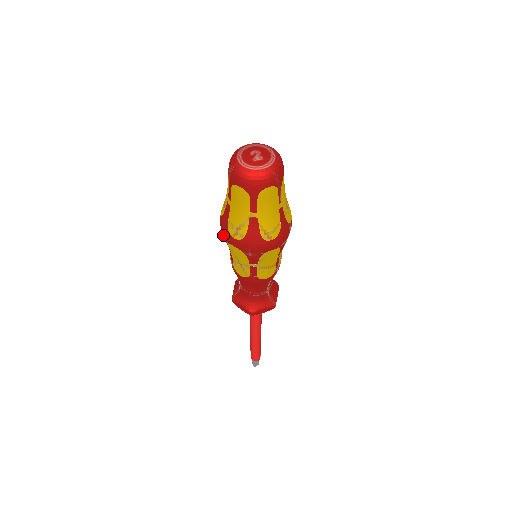
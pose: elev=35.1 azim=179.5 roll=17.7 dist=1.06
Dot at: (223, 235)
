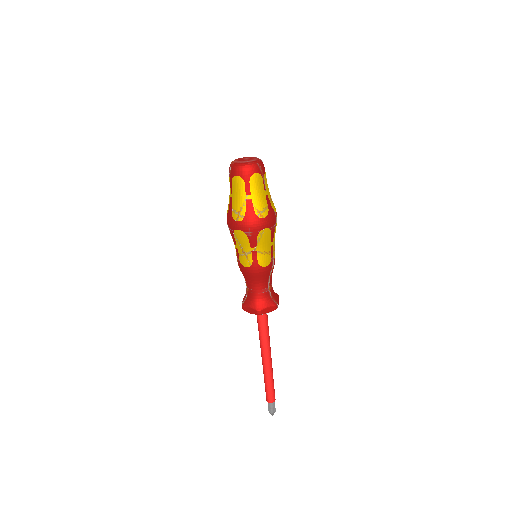
Dot at: (230, 227)
